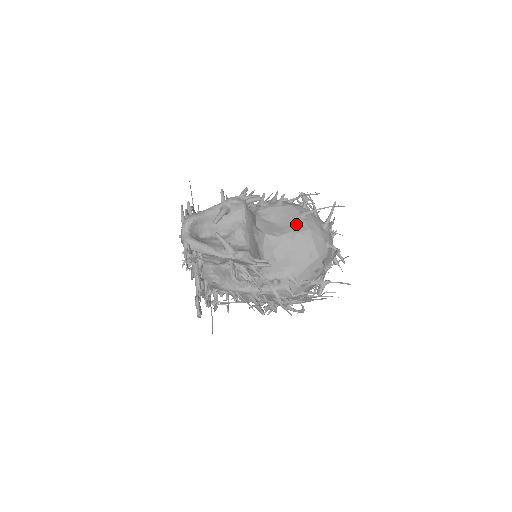
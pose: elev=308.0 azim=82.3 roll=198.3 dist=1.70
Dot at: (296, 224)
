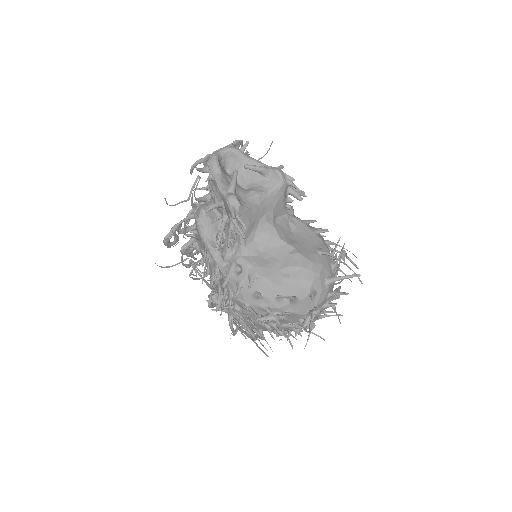
Dot at: (307, 249)
